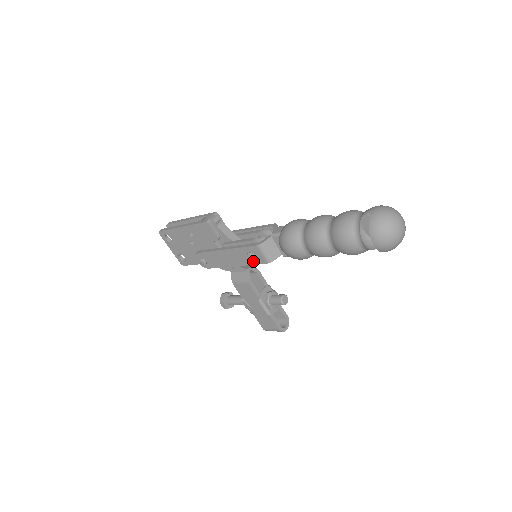
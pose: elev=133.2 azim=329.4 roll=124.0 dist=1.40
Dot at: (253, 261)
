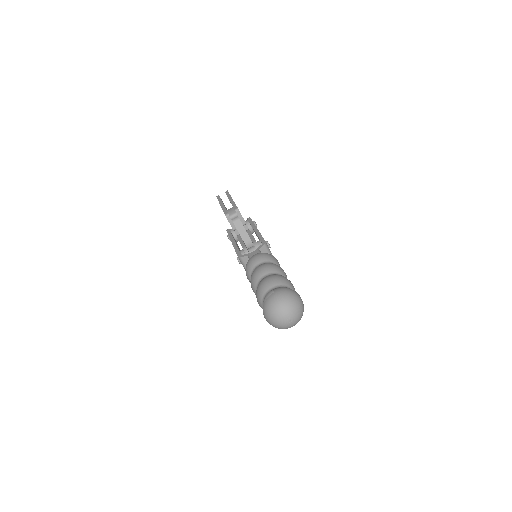
Dot at: occluded
